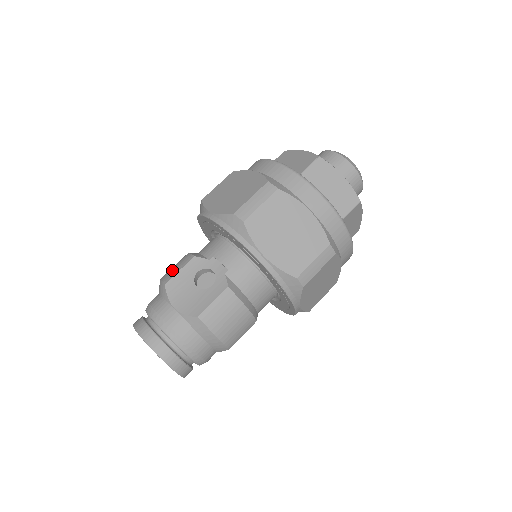
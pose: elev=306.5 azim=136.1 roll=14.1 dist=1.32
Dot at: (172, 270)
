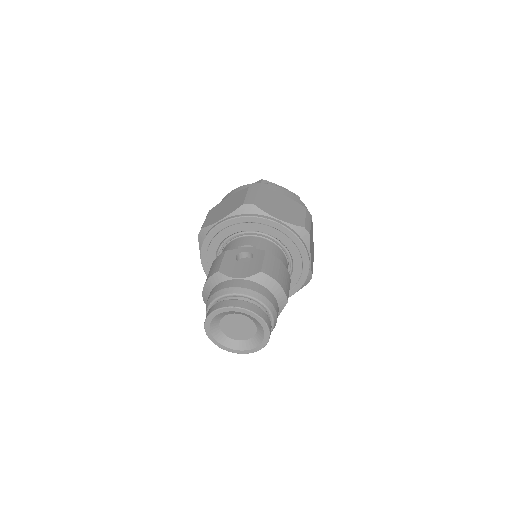
Dot at: (214, 267)
